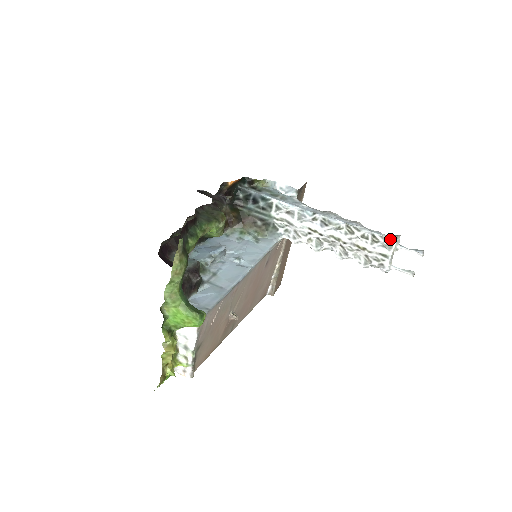
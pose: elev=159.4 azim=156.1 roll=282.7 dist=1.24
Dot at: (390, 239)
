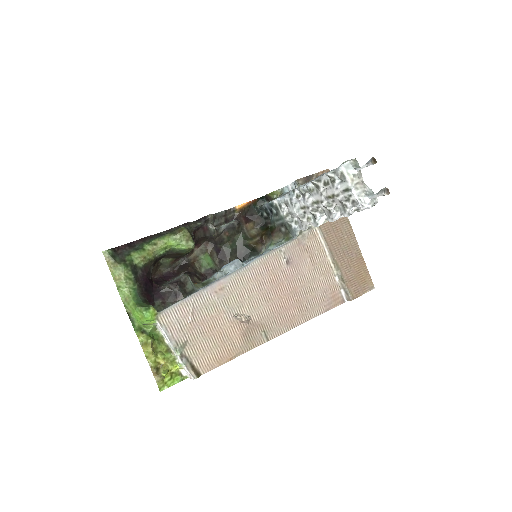
Dot at: (338, 169)
